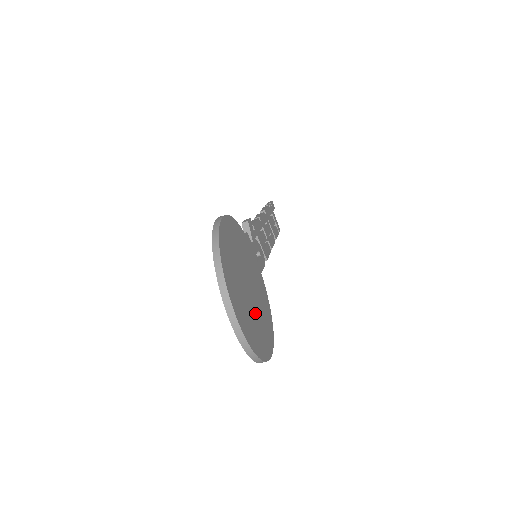
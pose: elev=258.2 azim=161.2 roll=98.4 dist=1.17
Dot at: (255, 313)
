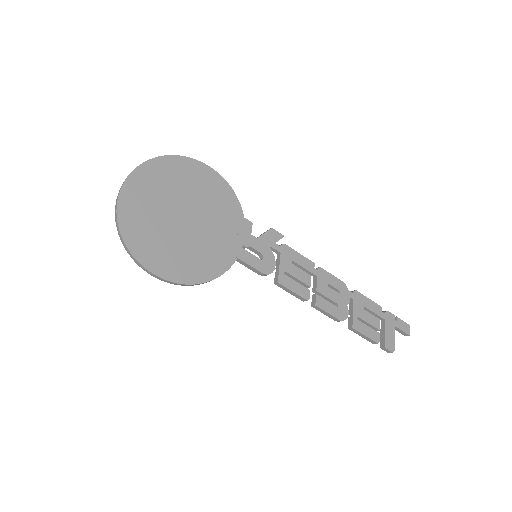
Dot at: (167, 230)
